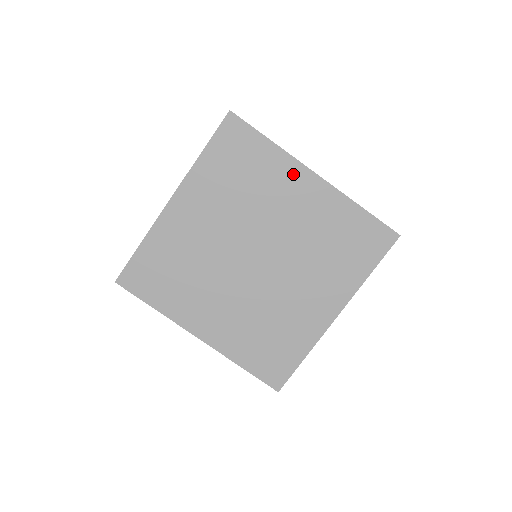
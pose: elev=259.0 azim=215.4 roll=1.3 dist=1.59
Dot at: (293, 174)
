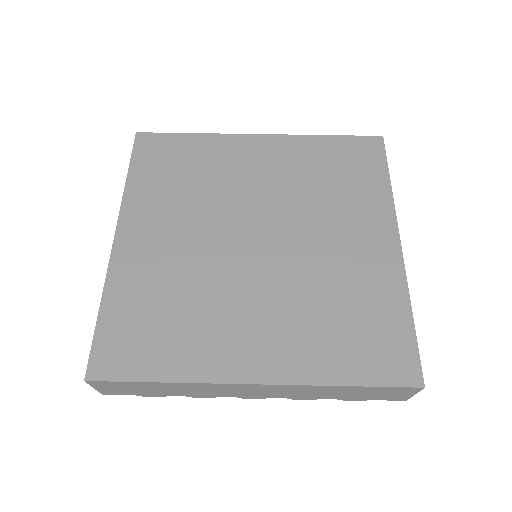
Dot at: (379, 219)
